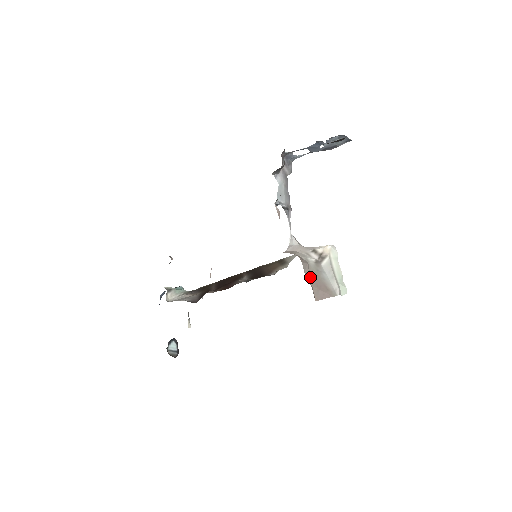
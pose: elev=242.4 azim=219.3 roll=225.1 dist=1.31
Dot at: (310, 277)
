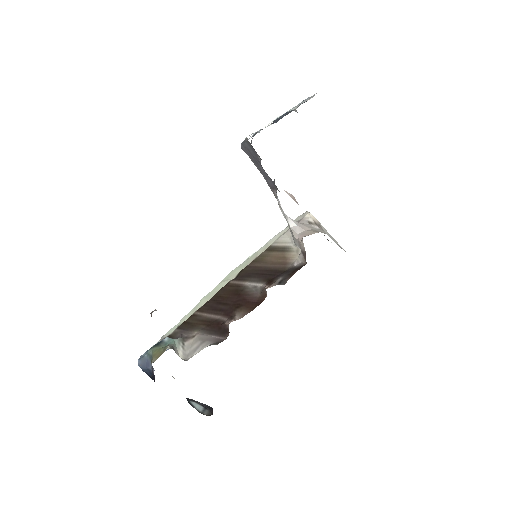
Dot at: occluded
